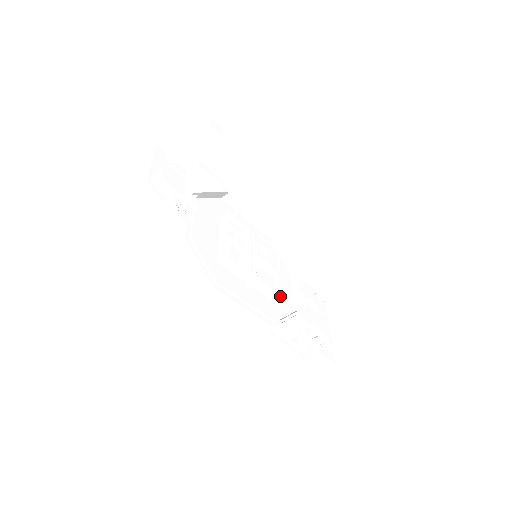
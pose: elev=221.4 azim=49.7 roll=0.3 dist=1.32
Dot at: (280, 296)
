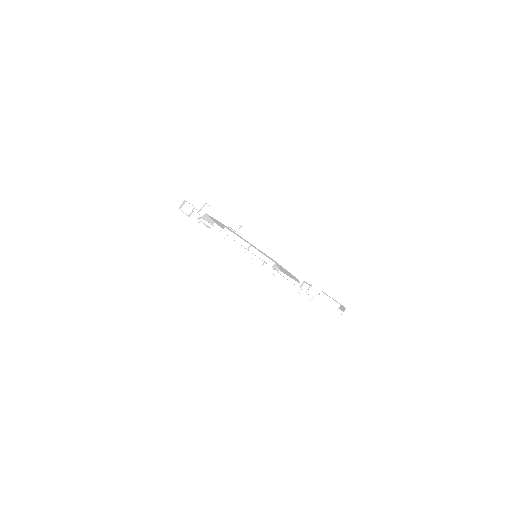
Dot at: (274, 263)
